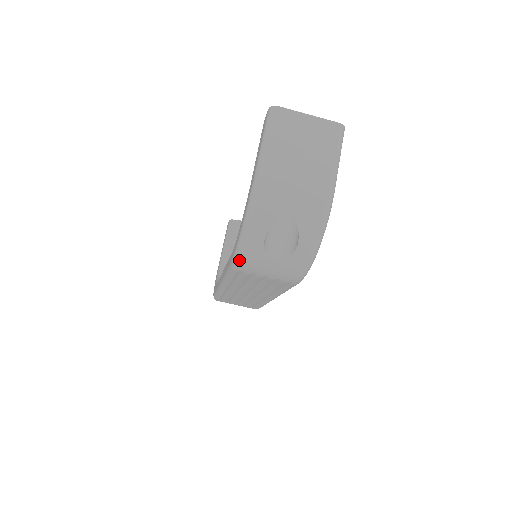
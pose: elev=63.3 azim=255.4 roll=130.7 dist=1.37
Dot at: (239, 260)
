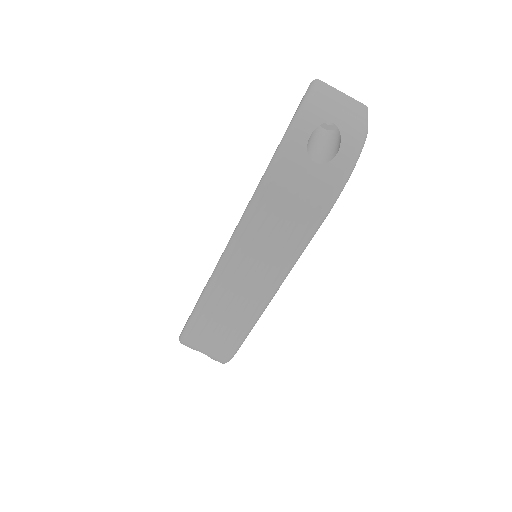
Dot at: (278, 160)
